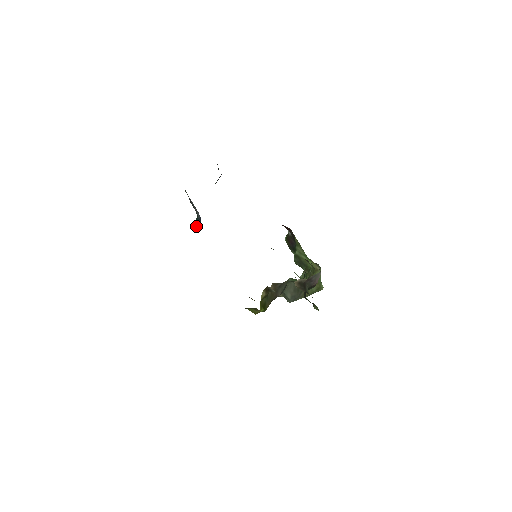
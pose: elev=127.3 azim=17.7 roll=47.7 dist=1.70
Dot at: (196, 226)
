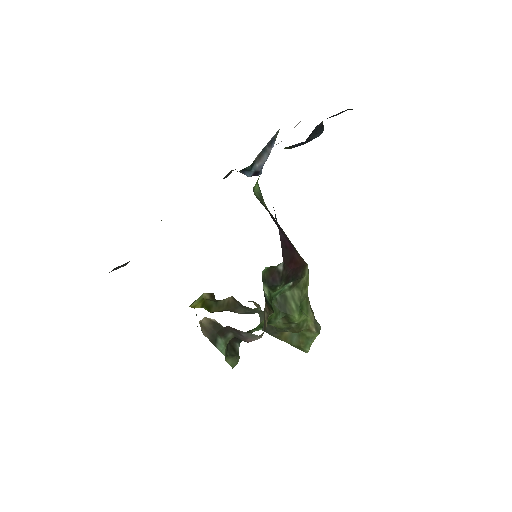
Dot at: (246, 175)
